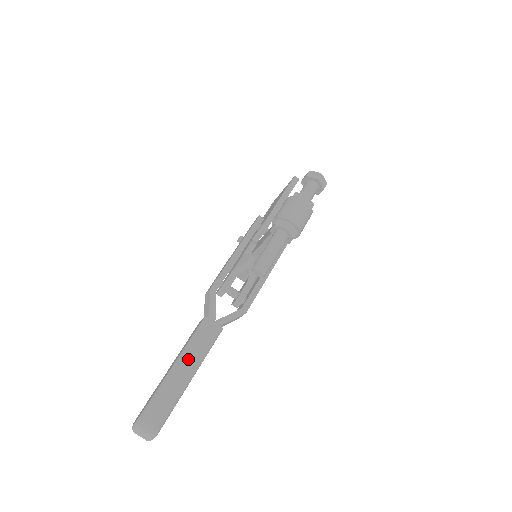
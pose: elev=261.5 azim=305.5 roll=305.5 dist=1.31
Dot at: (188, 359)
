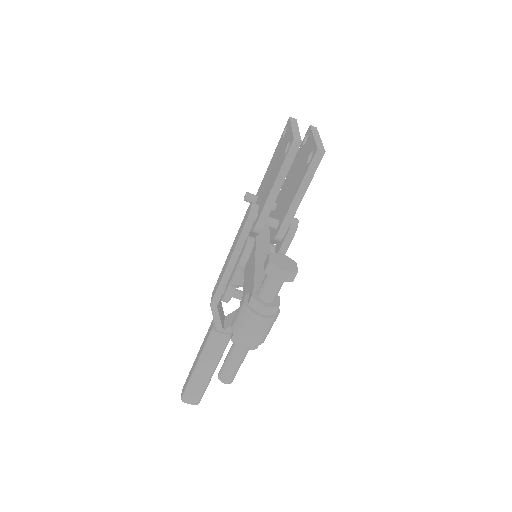
Dot at: (206, 363)
